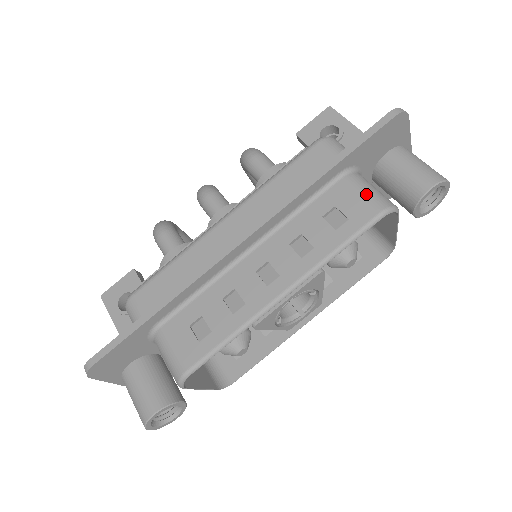
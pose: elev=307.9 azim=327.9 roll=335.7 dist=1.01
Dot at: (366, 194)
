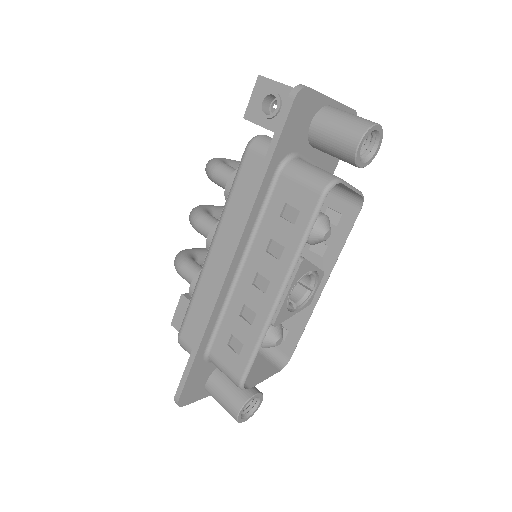
Dot at: (304, 181)
